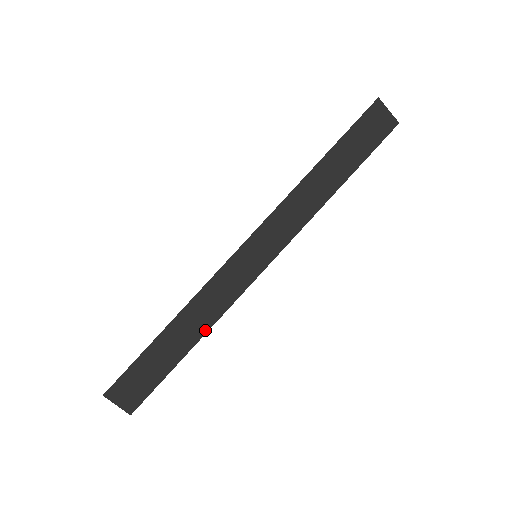
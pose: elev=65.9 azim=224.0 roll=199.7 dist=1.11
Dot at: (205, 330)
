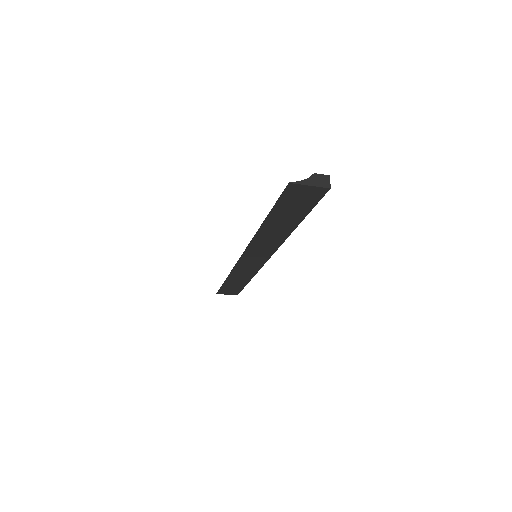
Dot at: (250, 278)
